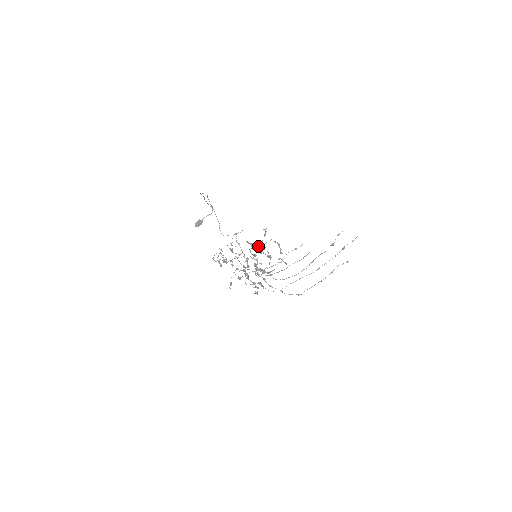
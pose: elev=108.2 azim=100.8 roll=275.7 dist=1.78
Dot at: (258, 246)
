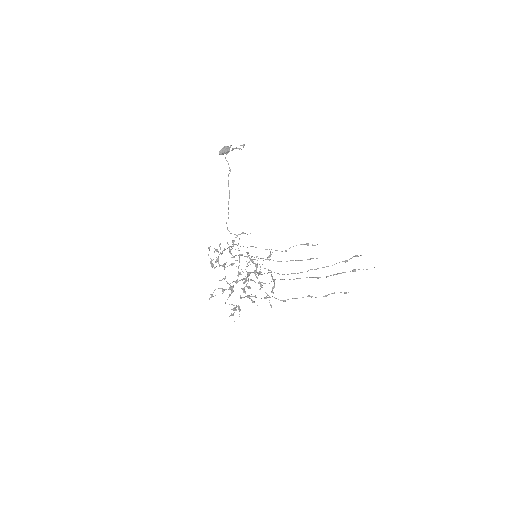
Dot at: (257, 263)
